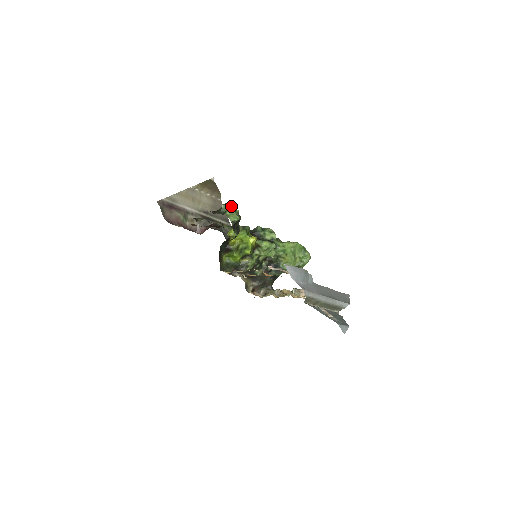
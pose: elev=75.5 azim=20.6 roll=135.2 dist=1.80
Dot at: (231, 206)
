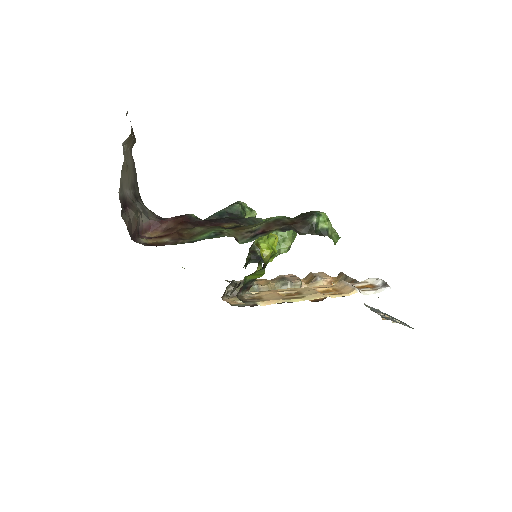
Dot at: (328, 218)
